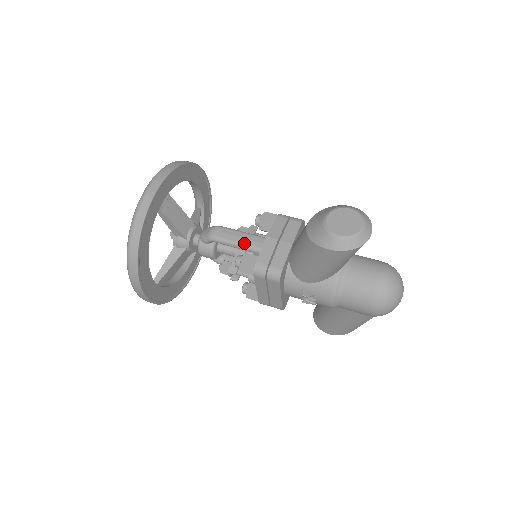
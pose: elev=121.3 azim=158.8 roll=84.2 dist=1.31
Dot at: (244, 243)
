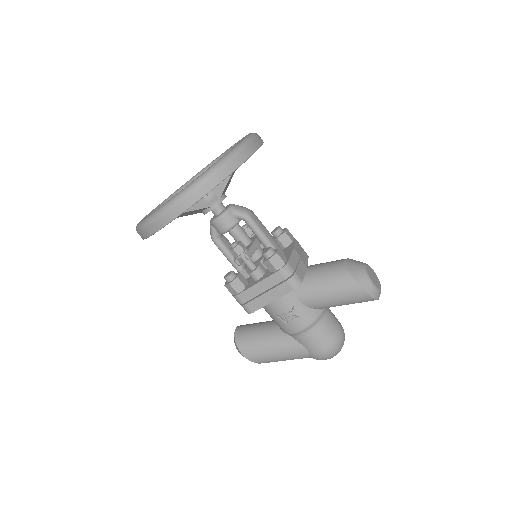
Dot at: (270, 240)
